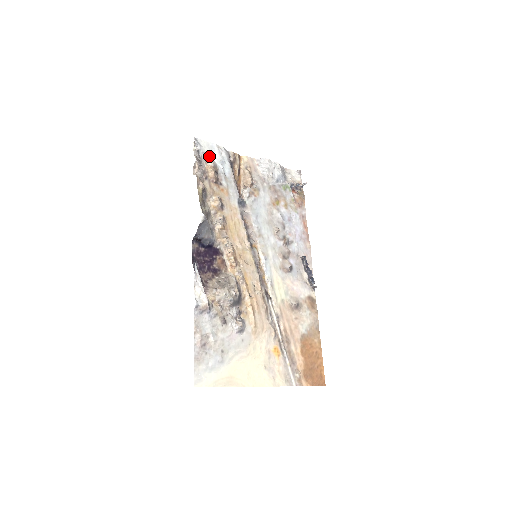
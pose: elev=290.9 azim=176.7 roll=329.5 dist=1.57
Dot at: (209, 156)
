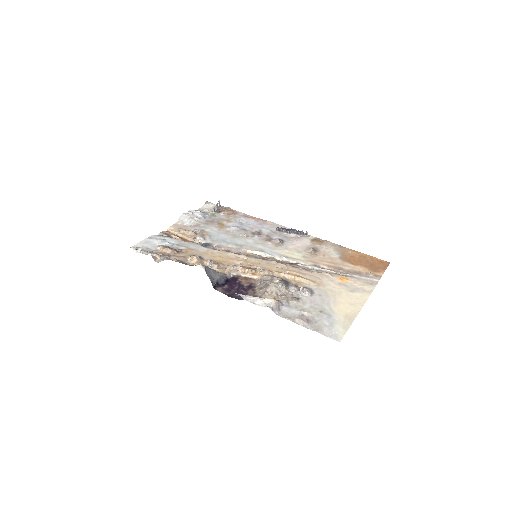
Dot at: (152, 247)
